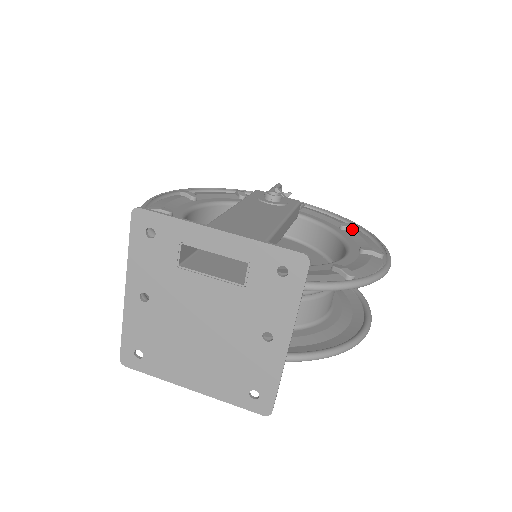
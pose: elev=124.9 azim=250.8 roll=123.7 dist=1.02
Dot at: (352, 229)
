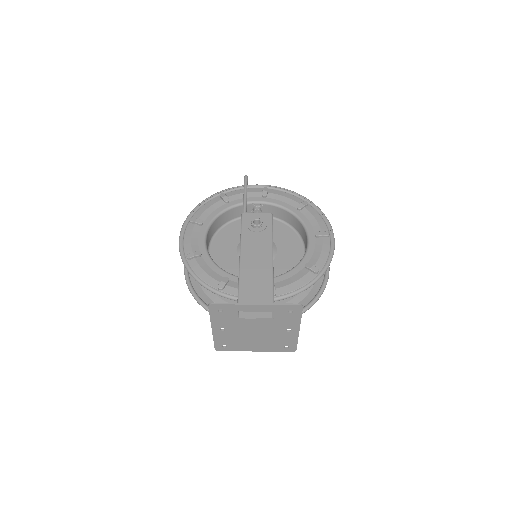
Dot at: (305, 207)
